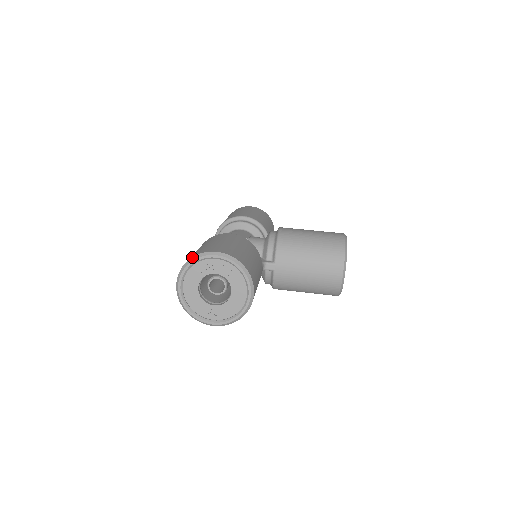
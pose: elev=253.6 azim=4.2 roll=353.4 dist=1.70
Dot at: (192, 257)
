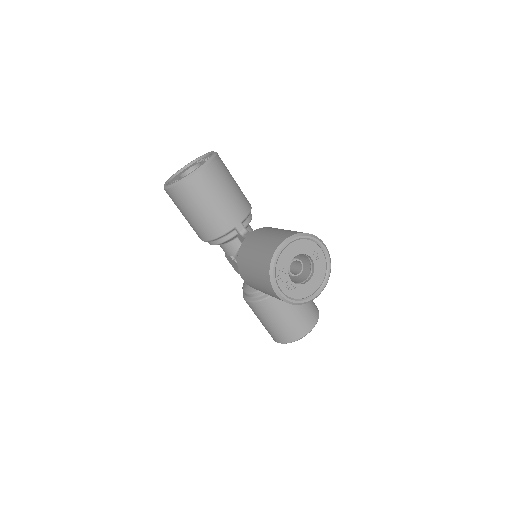
Dot at: occluded
